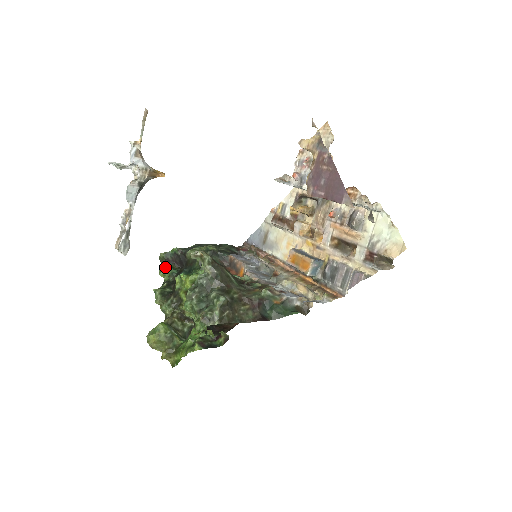
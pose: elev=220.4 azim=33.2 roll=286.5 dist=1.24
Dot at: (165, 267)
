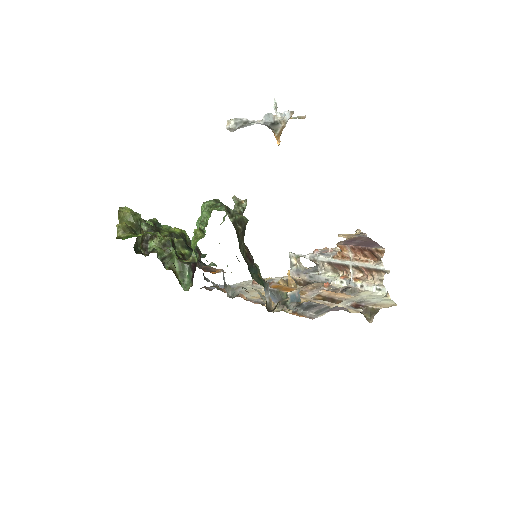
Dot at: occluded
